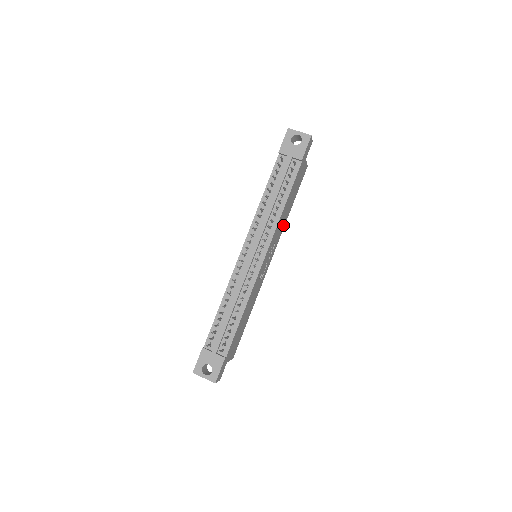
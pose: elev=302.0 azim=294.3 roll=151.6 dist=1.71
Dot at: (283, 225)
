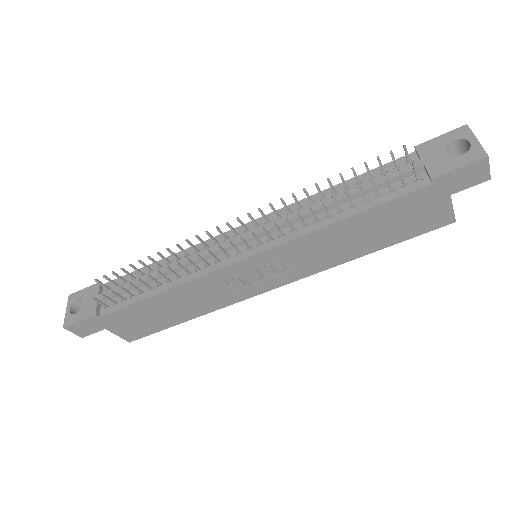
Dot at: (332, 260)
